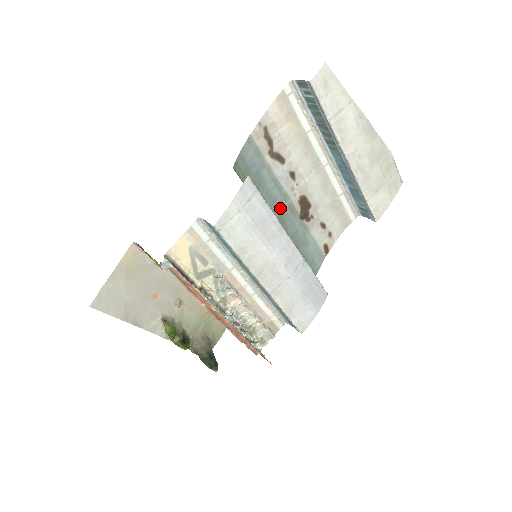
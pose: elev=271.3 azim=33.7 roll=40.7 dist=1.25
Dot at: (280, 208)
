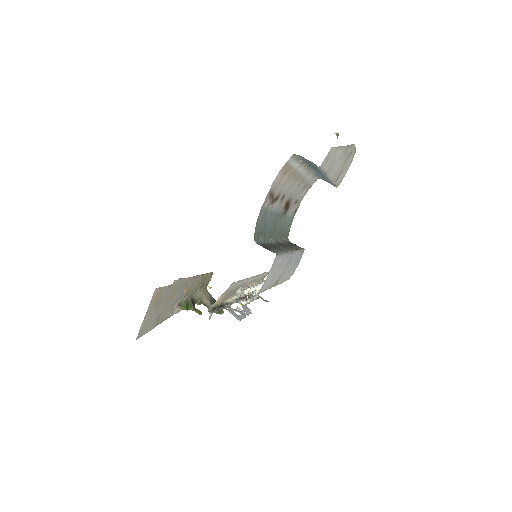
Dot at: (274, 223)
